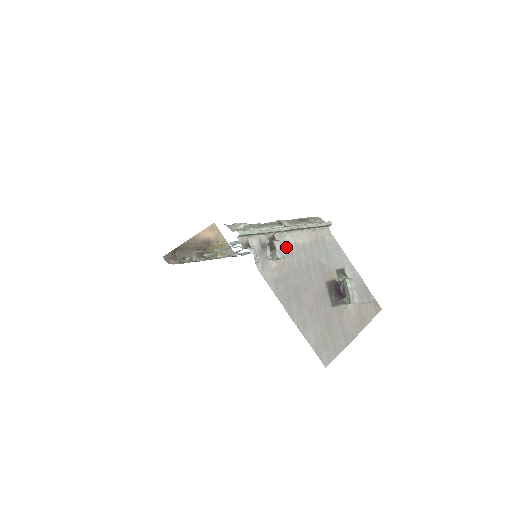
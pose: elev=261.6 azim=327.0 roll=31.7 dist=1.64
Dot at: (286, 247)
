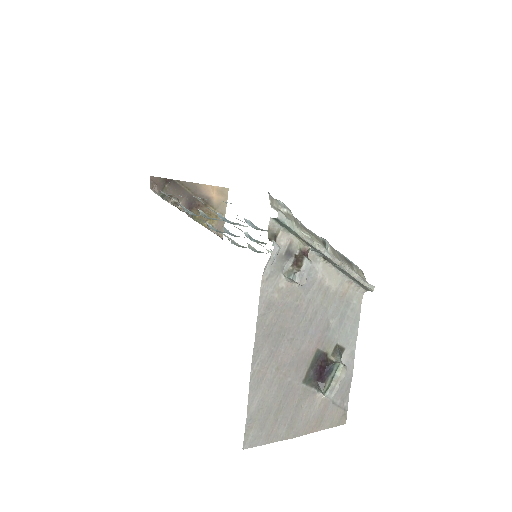
Dot at: (310, 275)
